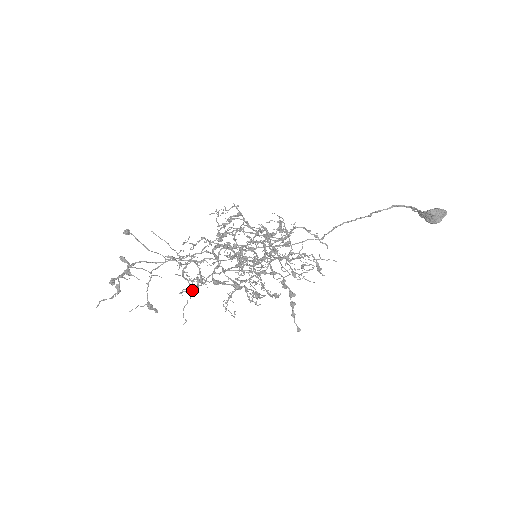
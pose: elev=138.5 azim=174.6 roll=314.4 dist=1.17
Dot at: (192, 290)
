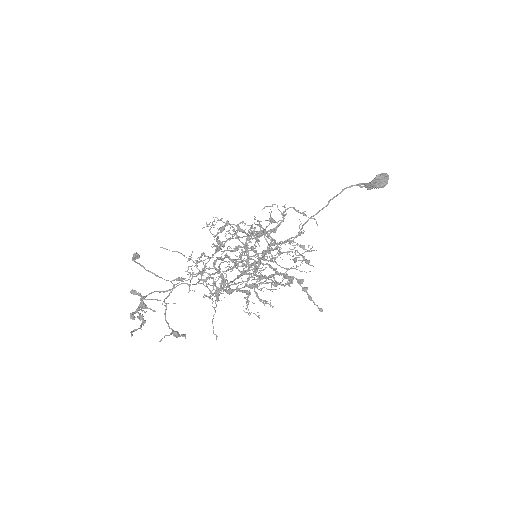
Dot at: (217, 295)
